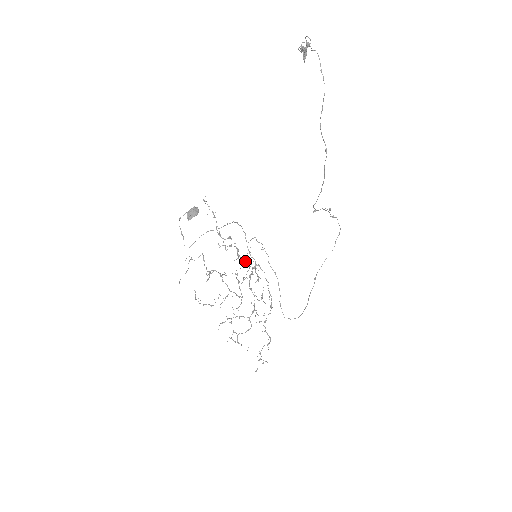
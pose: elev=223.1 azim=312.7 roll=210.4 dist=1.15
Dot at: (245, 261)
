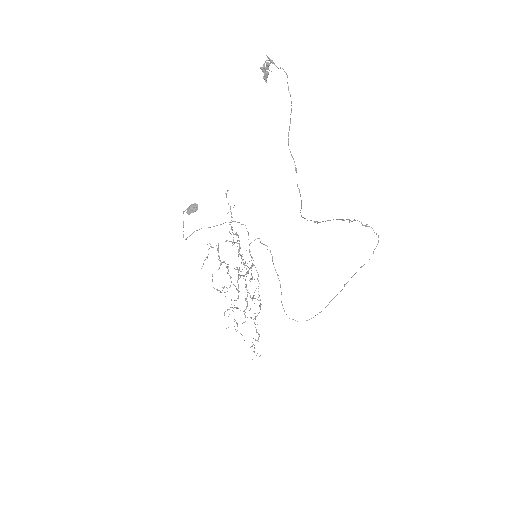
Dot at: (242, 259)
